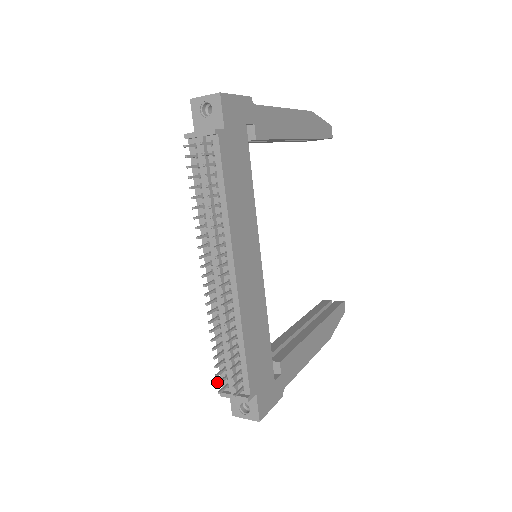
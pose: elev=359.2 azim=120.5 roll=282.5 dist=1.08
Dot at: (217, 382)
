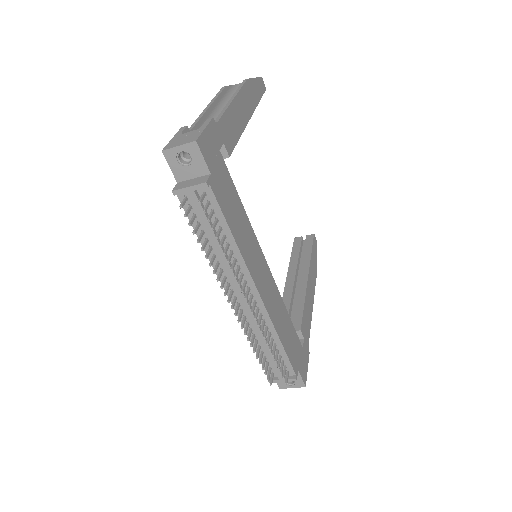
Dot at: (267, 378)
